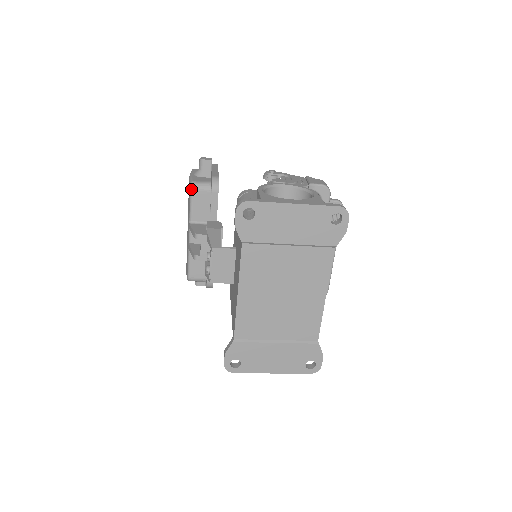
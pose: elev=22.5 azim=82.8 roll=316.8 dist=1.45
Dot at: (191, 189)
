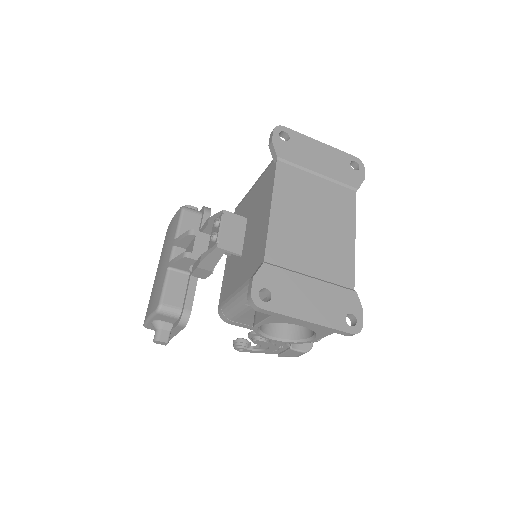
Dot at: (182, 209)
